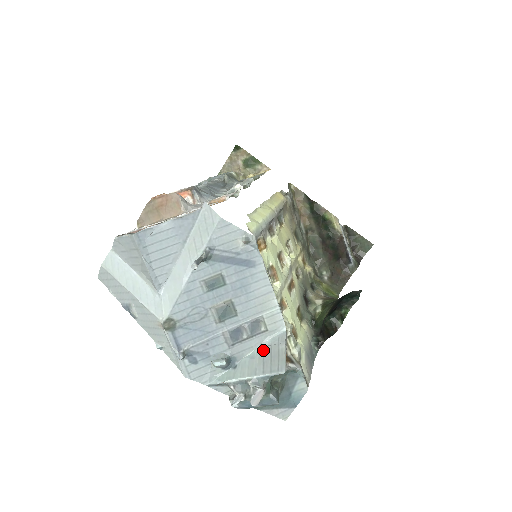
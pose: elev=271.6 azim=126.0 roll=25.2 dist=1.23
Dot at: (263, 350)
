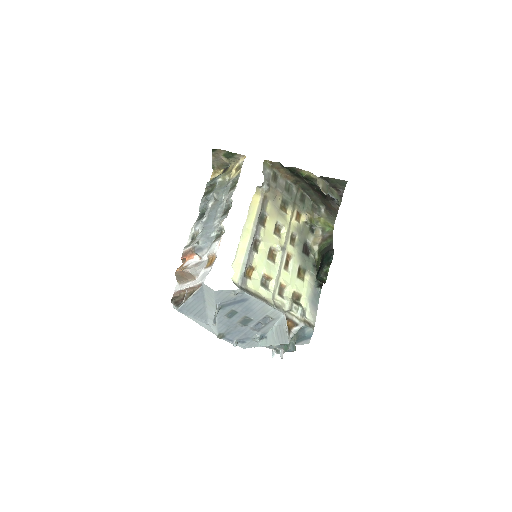
Dot at: (276, 328)
